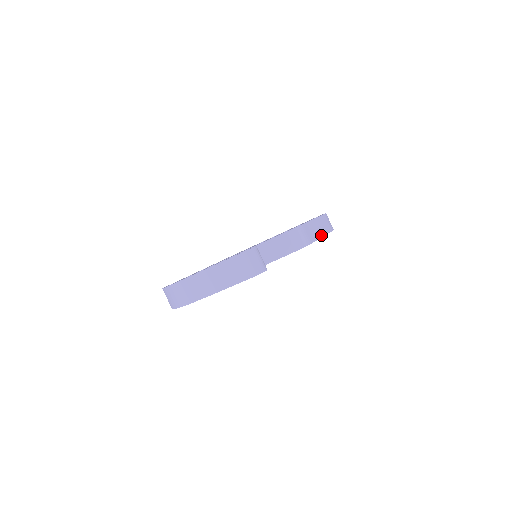
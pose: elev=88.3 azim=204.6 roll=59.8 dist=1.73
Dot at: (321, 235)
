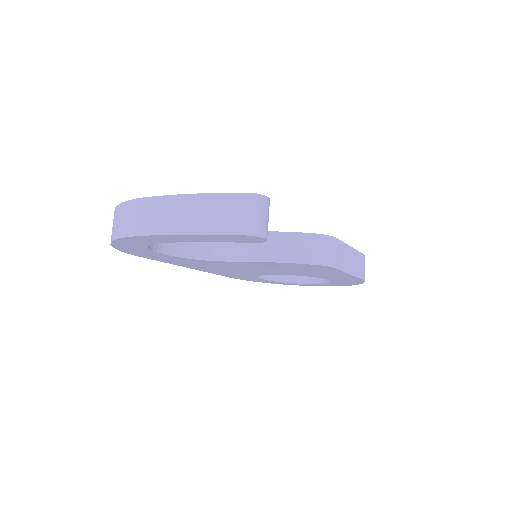
Dot at: (350, 271)
